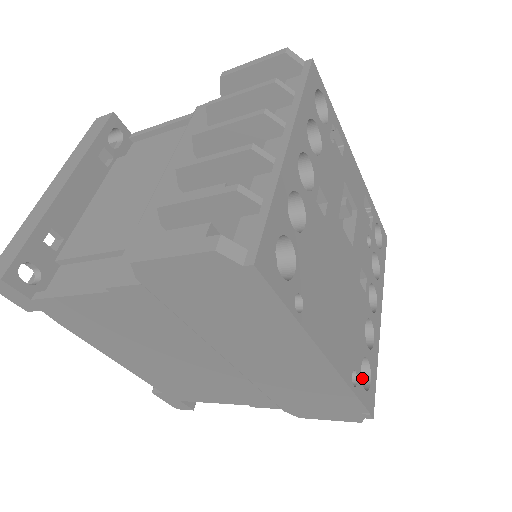
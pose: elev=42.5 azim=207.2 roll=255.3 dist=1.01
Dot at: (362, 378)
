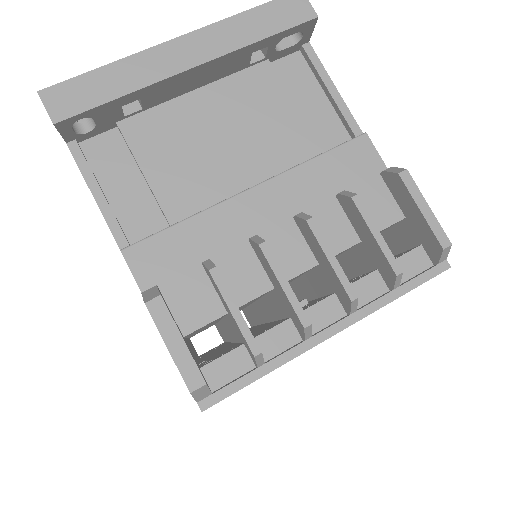
Dot at: occluded
